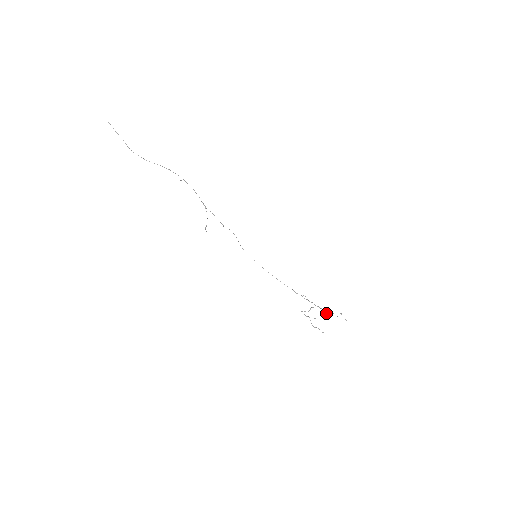
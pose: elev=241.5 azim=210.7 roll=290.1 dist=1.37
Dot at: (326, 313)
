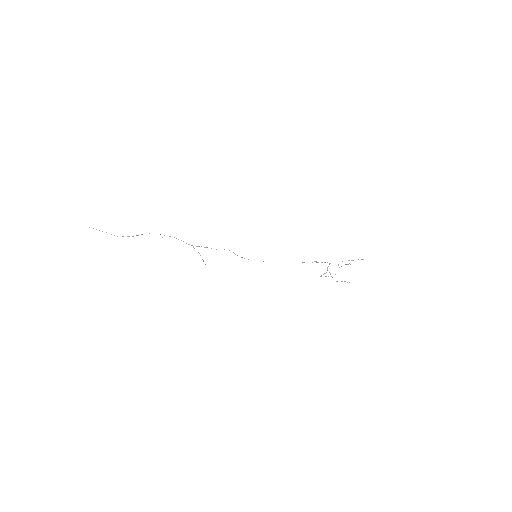
Dot at: occluded
